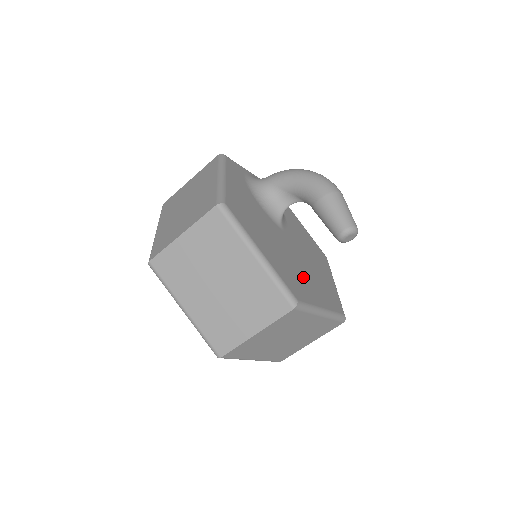
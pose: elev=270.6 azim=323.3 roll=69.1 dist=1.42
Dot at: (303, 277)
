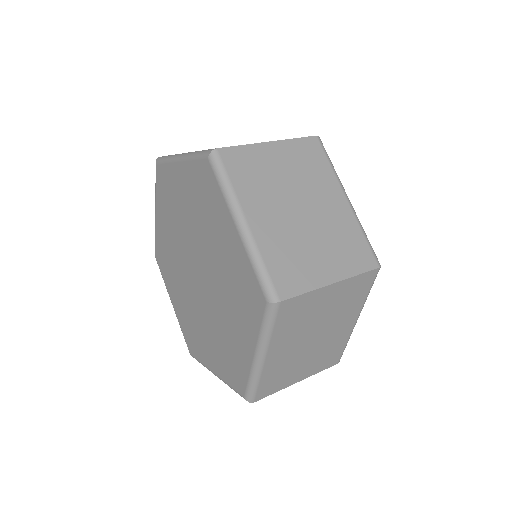
Dot at: occluded
